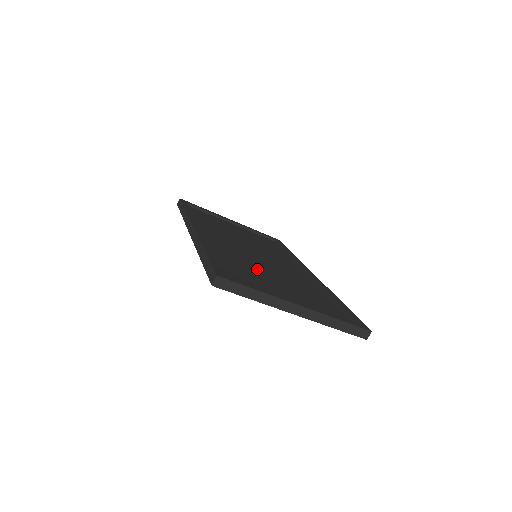
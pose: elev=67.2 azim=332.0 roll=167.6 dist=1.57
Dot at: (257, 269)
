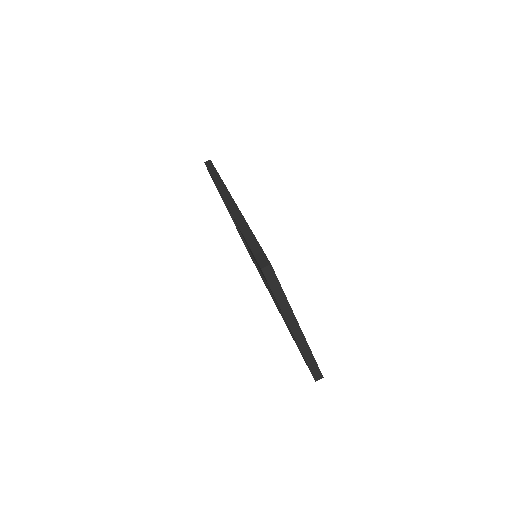
Dot at: occluded
